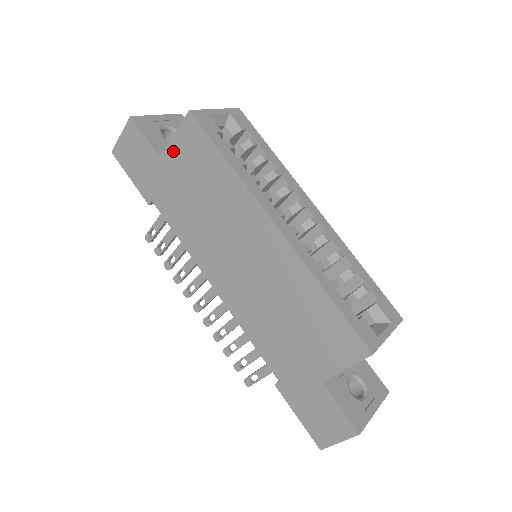
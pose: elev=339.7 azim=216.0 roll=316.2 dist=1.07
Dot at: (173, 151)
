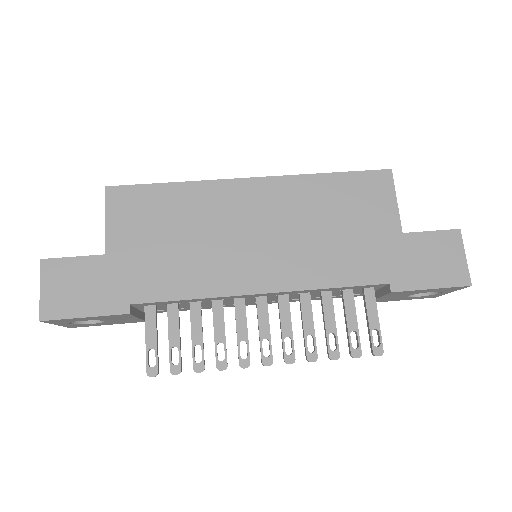
Dot at: (115, 233)
